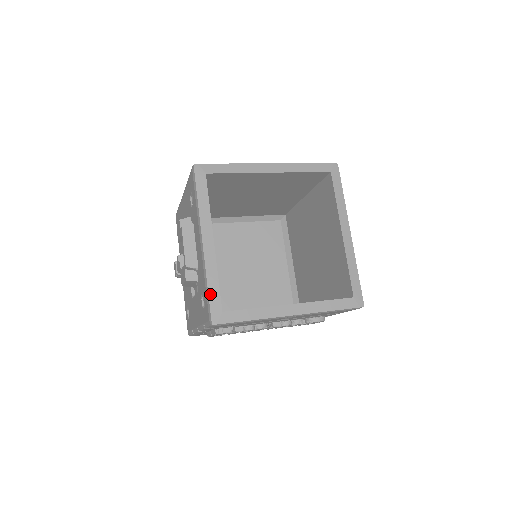
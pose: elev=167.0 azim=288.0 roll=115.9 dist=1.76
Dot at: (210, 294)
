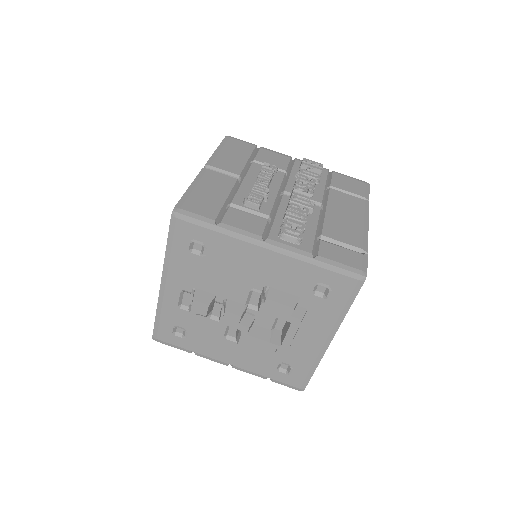
Dot at: occluded
